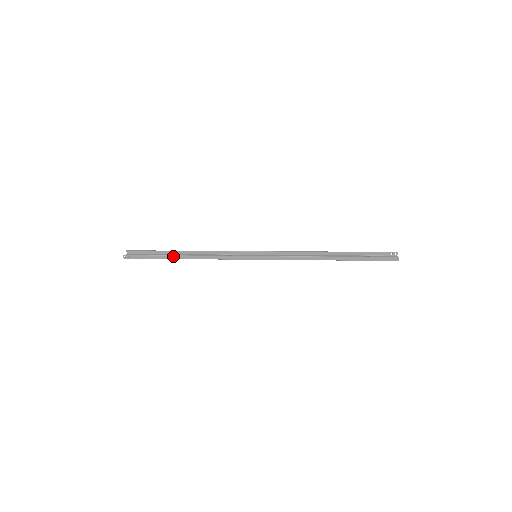
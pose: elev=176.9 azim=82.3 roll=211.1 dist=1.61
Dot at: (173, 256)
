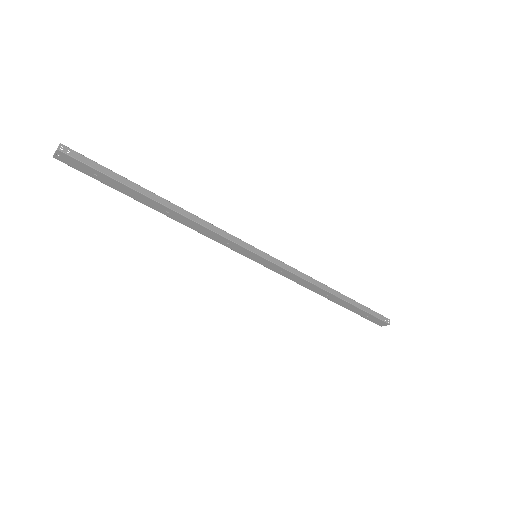
Dot at: (149, 192)
